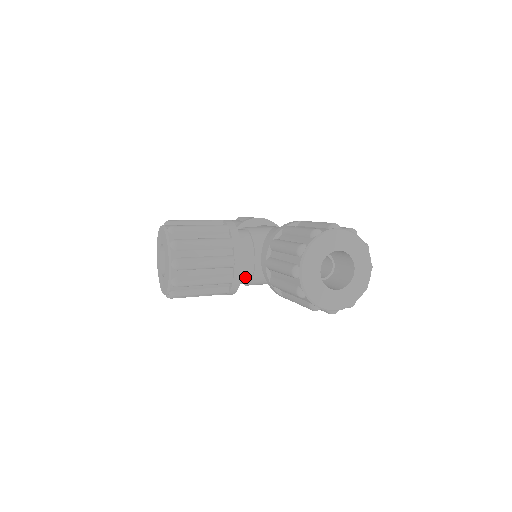
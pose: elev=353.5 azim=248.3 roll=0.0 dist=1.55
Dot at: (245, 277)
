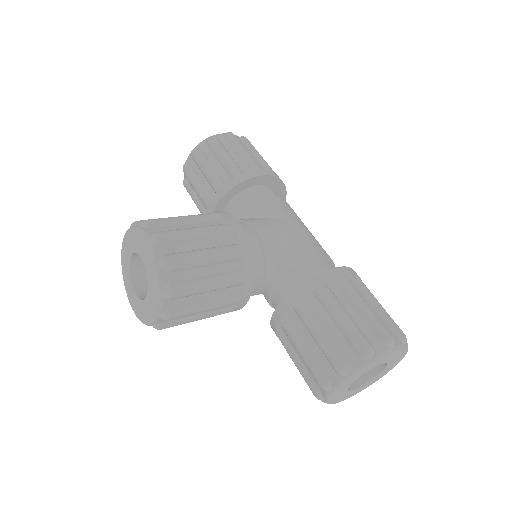
Dot at: occluded
